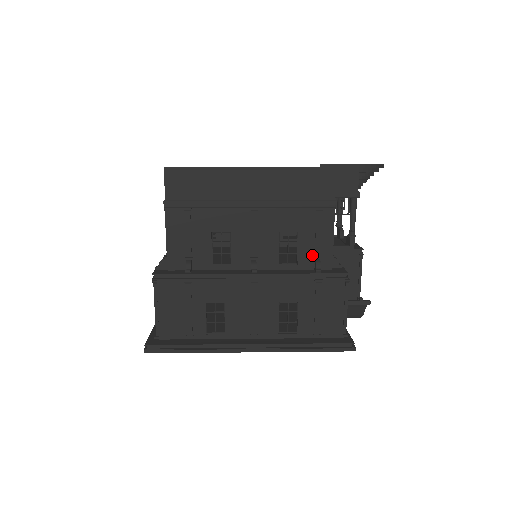
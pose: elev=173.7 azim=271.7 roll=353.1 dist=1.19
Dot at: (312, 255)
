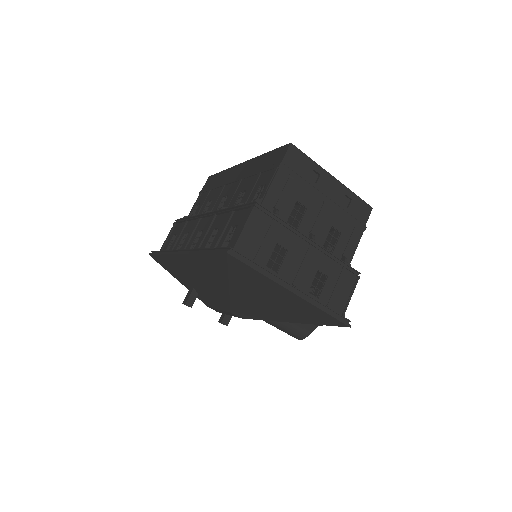
Dot at: (342, 252)
